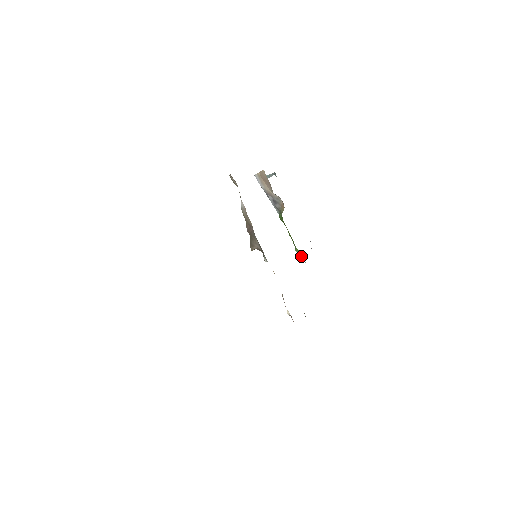
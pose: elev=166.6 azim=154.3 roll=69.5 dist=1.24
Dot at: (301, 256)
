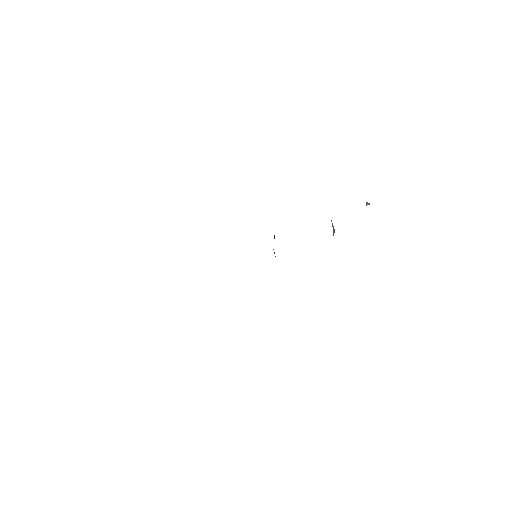
Dot at: occluded
